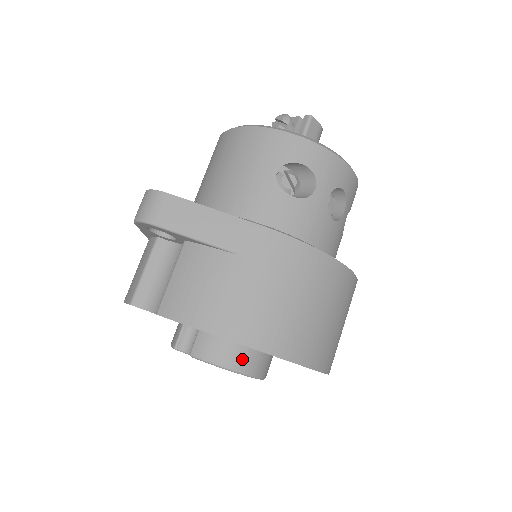
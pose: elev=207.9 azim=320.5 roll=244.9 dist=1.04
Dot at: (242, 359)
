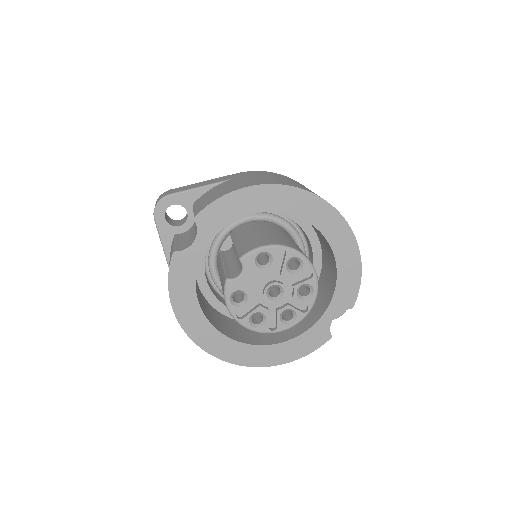
Dot at: (280, 242)
